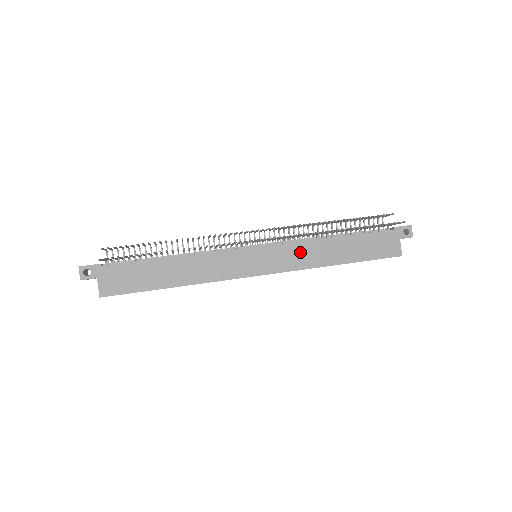
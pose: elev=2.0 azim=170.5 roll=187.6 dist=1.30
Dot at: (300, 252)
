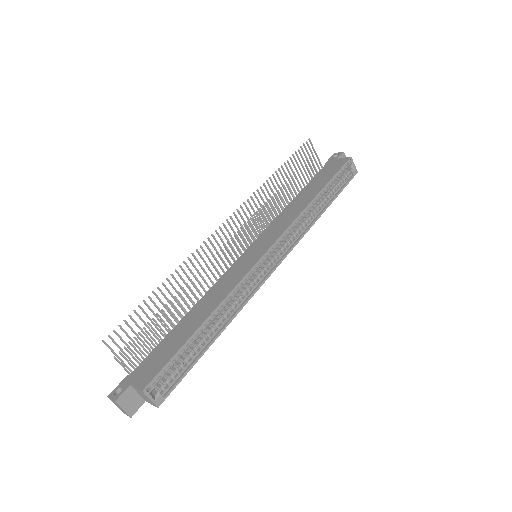
Dot at: (281, 221)
